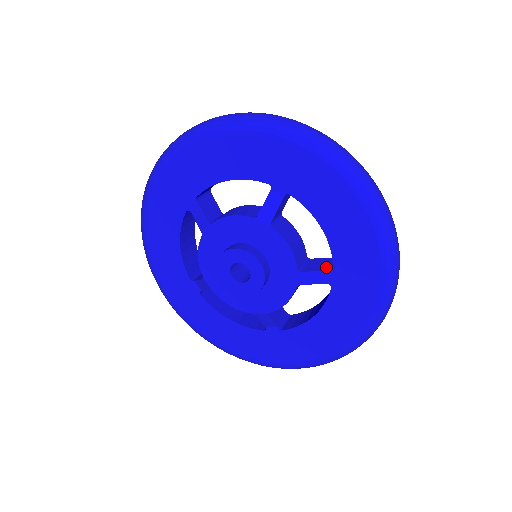
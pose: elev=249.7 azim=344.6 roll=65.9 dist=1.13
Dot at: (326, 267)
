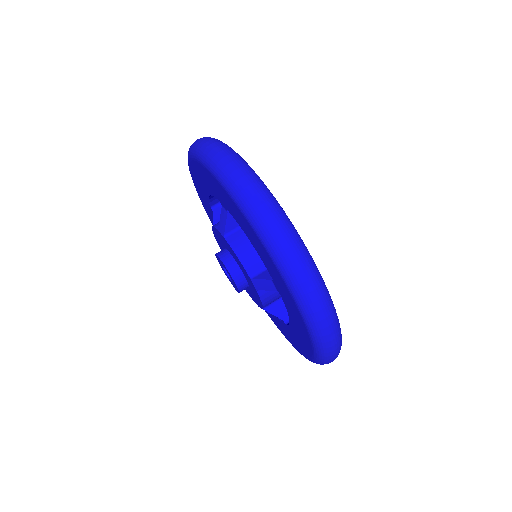
Dot at: occluded
